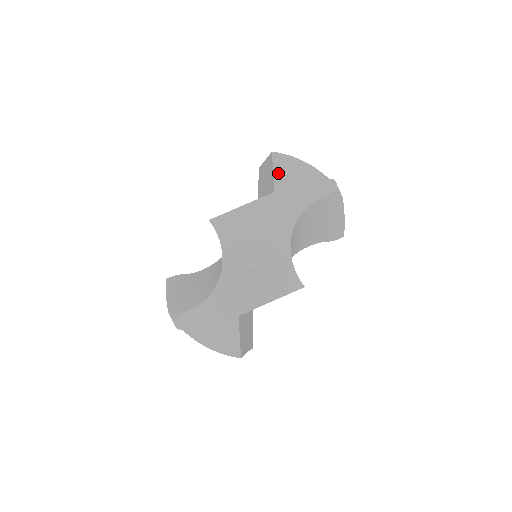
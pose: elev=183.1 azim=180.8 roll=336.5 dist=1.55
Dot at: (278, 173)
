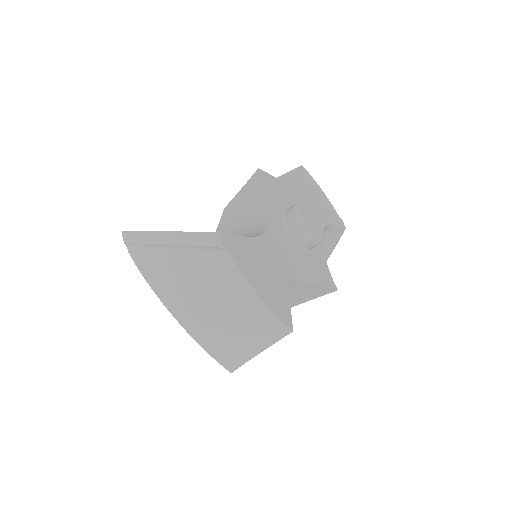
Dot at: (307, 183)
